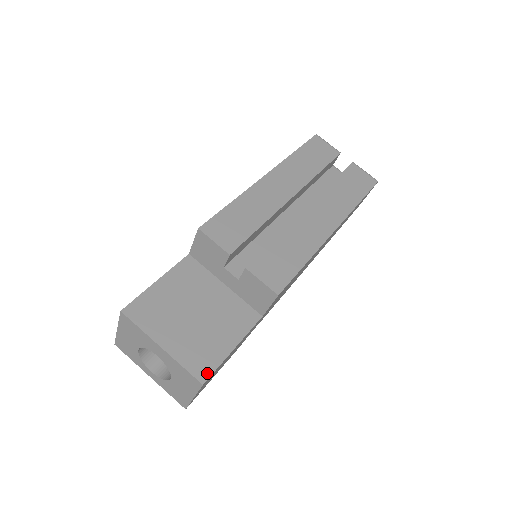
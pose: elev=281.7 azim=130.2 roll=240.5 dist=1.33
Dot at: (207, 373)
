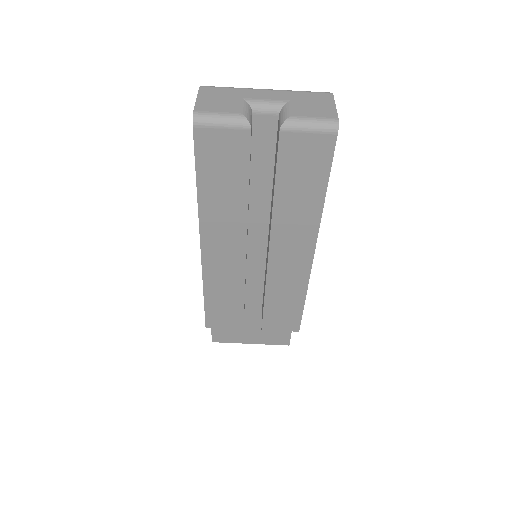
Dot at: (287, 341)
